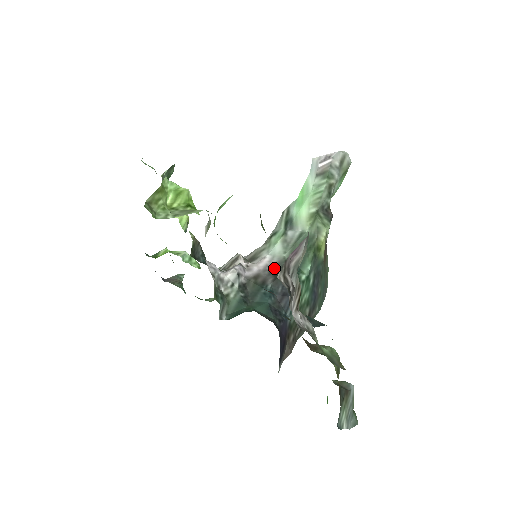
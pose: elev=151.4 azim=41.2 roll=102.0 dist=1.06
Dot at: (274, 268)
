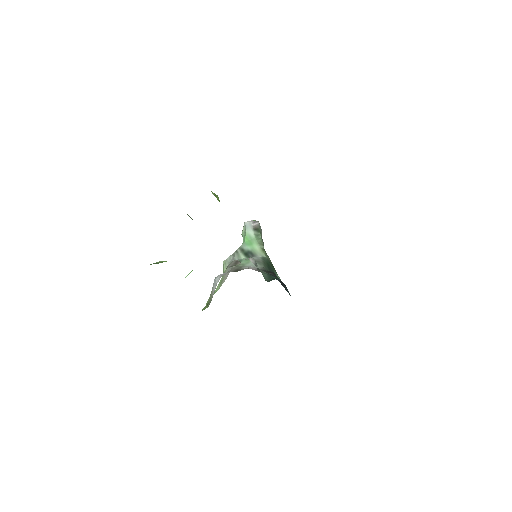
Dot at: (263, 270)
